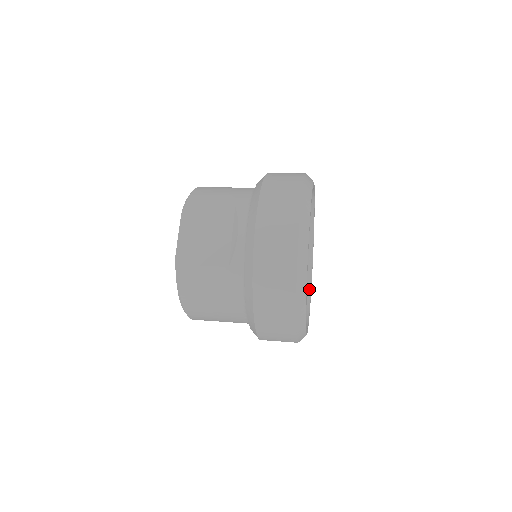
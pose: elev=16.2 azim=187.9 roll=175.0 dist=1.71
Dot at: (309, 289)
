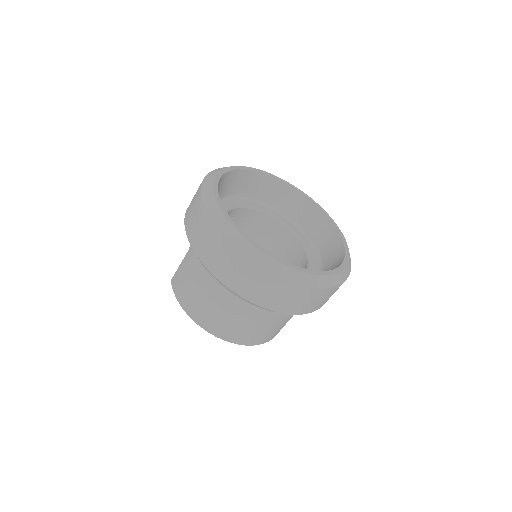
Dot at: (341, 263)
